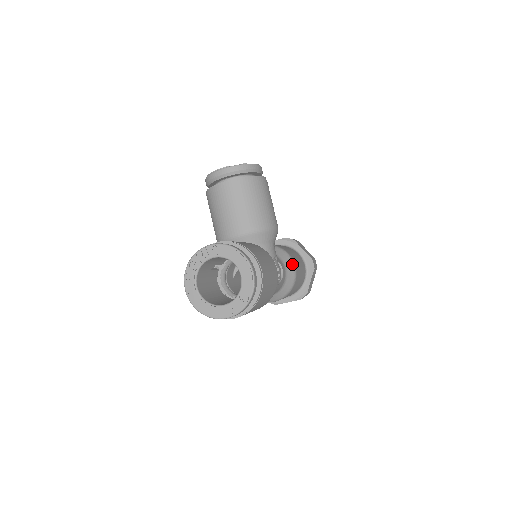
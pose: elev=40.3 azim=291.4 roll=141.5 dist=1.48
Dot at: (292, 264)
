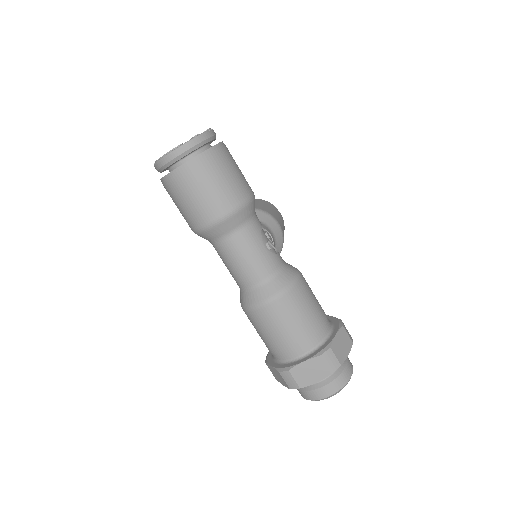
Dot at: (297, 269)
